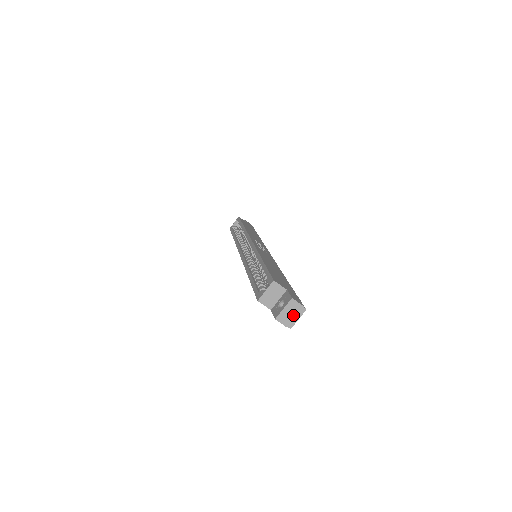
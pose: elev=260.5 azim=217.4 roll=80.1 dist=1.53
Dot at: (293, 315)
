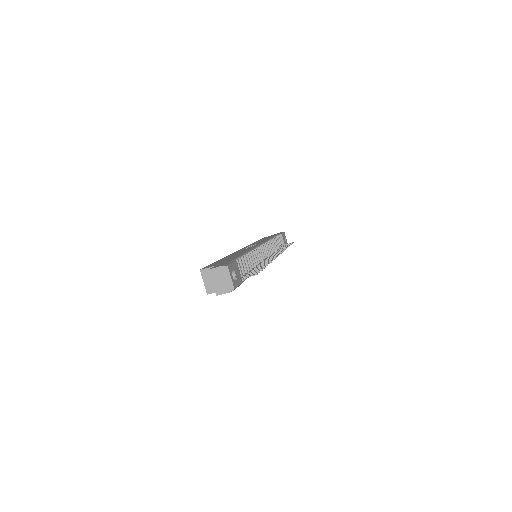
Dot at: (224, 279)
